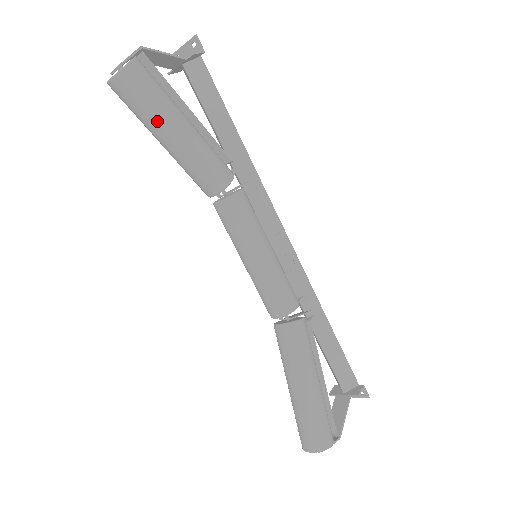
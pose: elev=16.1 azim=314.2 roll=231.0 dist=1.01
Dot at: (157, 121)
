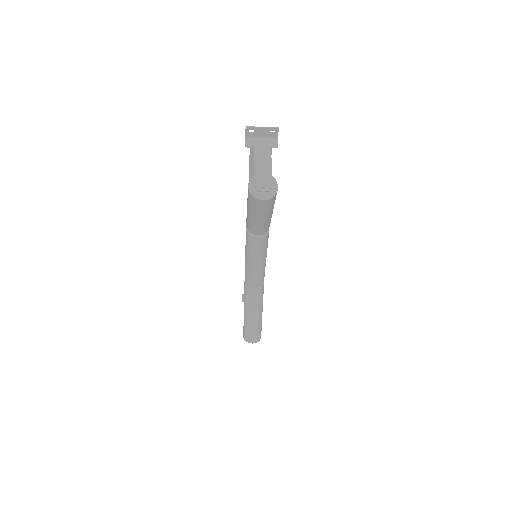
Dot at: (267, 213)
